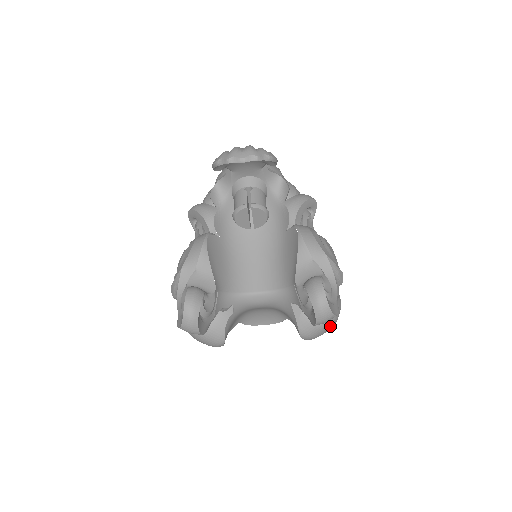
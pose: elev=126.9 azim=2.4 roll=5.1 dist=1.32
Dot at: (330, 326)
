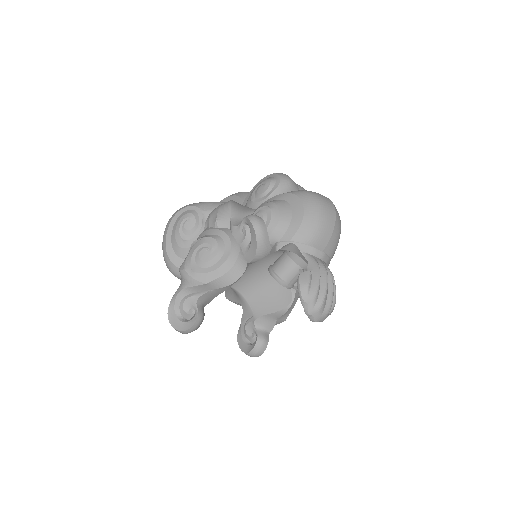
Dot at: occluded
